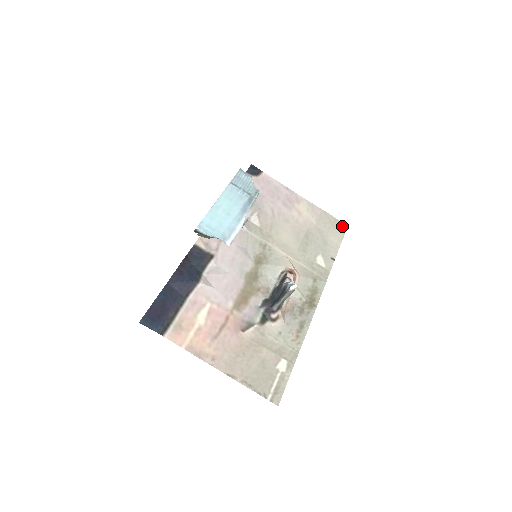
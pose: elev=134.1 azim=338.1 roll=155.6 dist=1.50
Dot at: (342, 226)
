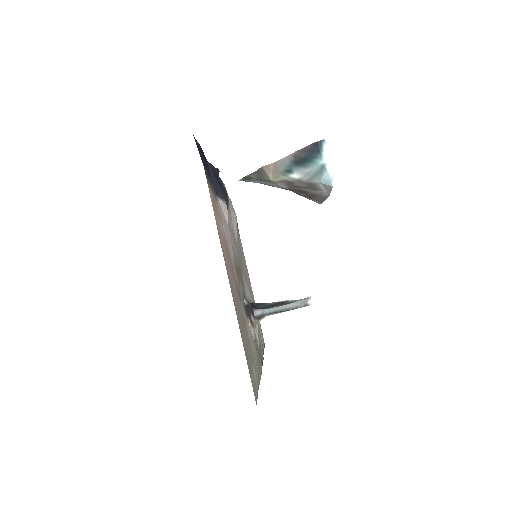
Dot at: occluded
